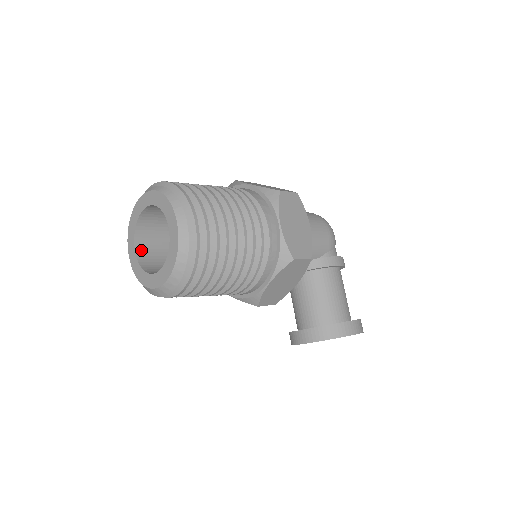
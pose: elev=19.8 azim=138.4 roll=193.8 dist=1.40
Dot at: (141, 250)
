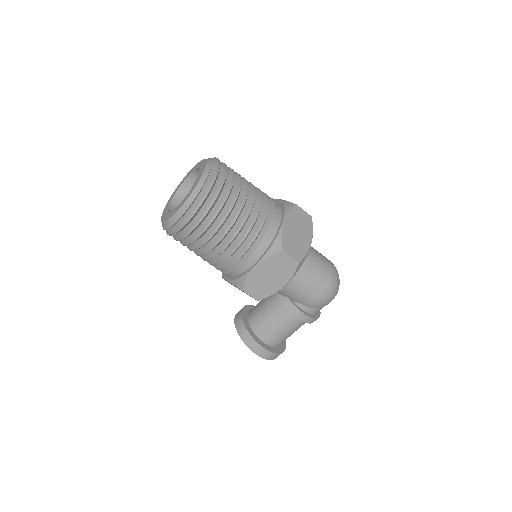
Dot at: (189, 183)
